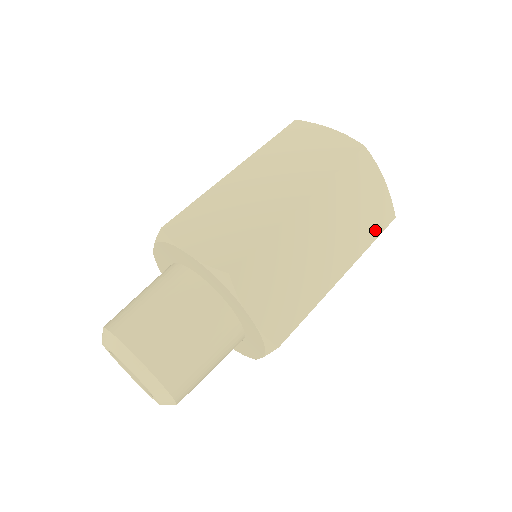
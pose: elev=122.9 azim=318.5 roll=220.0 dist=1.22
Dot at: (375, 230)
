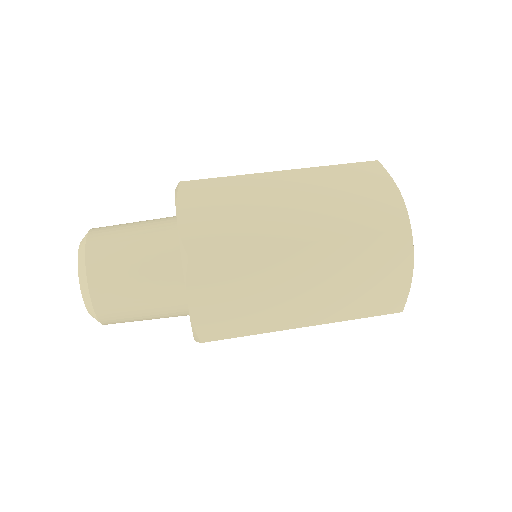
Dot at: (370, 309)
